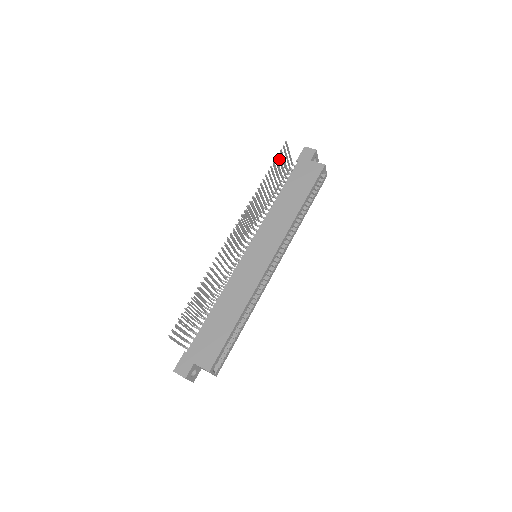
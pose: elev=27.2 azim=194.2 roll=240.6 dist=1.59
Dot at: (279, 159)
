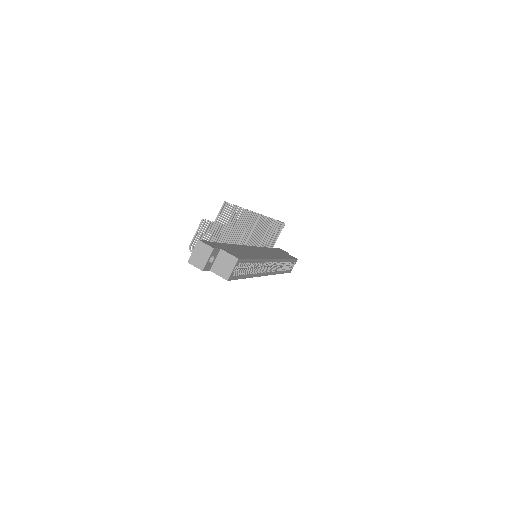
Dot at: (279, 227)
